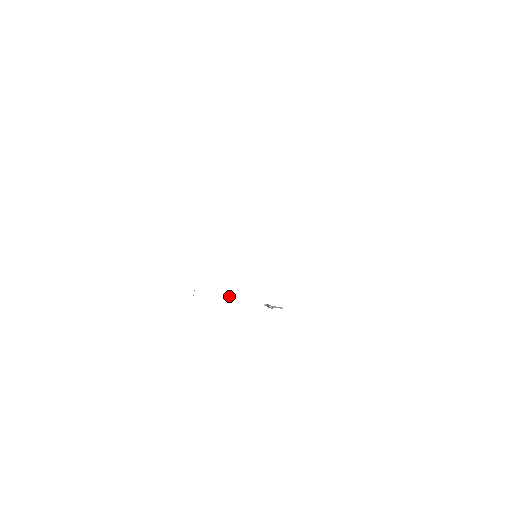
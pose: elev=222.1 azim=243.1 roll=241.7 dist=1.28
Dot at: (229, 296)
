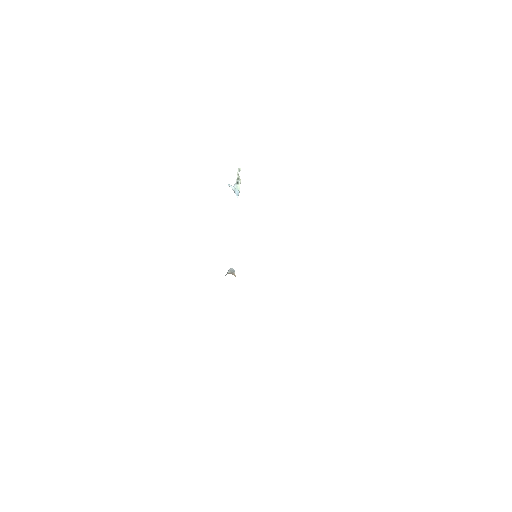
Dot at: occluded
